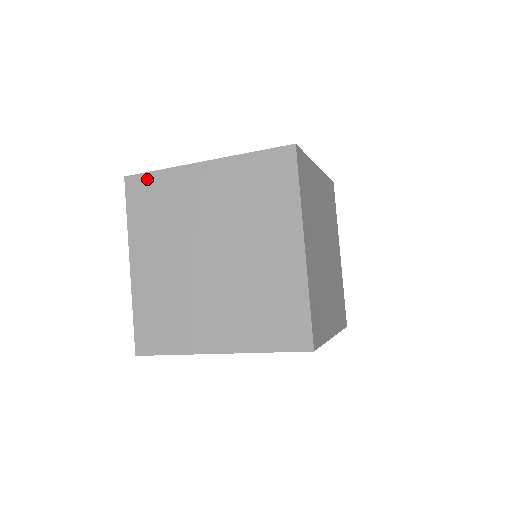
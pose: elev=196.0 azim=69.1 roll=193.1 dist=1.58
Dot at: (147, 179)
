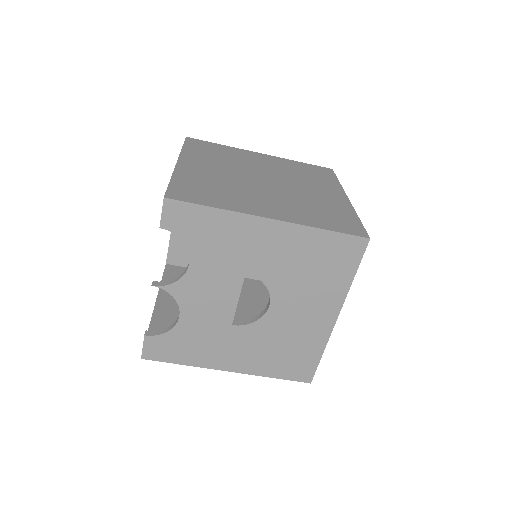
Dot at: (208, 143)
